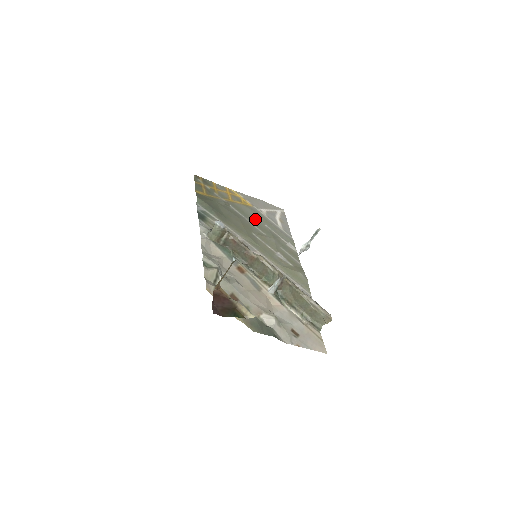
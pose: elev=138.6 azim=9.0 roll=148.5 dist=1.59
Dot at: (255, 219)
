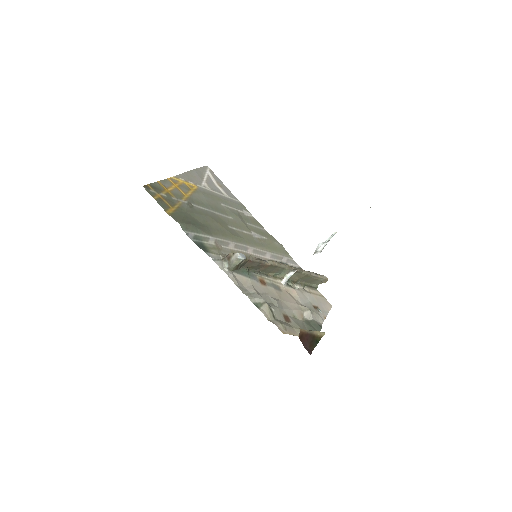
Dot at: (213, 204)
